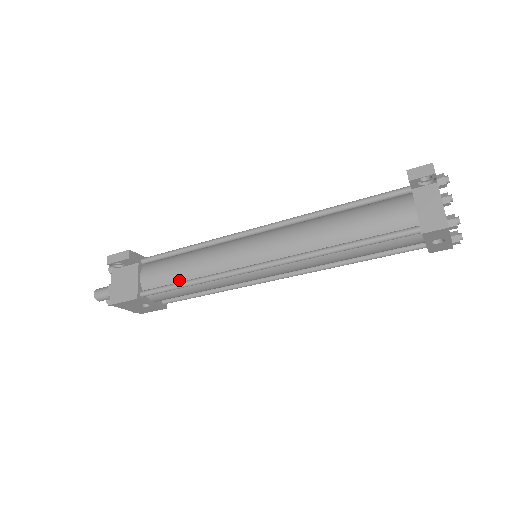
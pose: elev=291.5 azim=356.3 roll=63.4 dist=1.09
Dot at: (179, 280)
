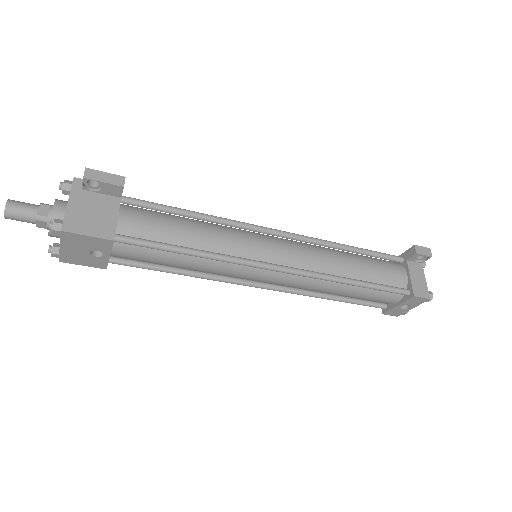
Dot at: (175, 243)
